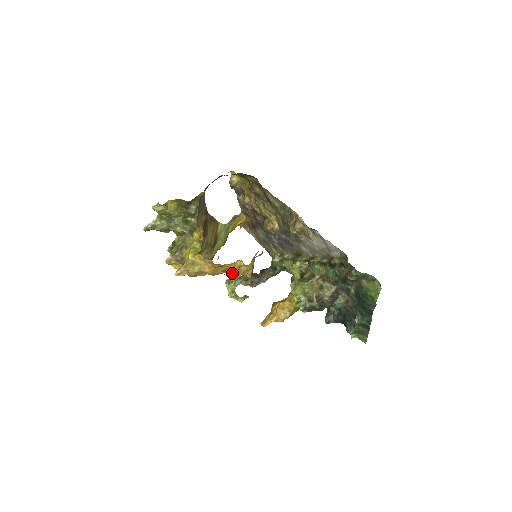
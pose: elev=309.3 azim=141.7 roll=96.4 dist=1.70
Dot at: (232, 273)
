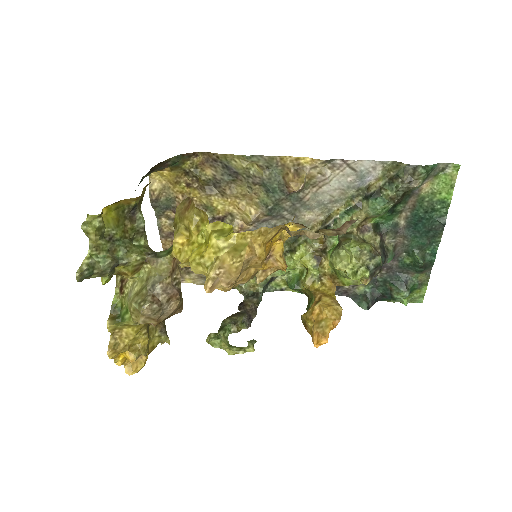
Dot at: (276, 258)
